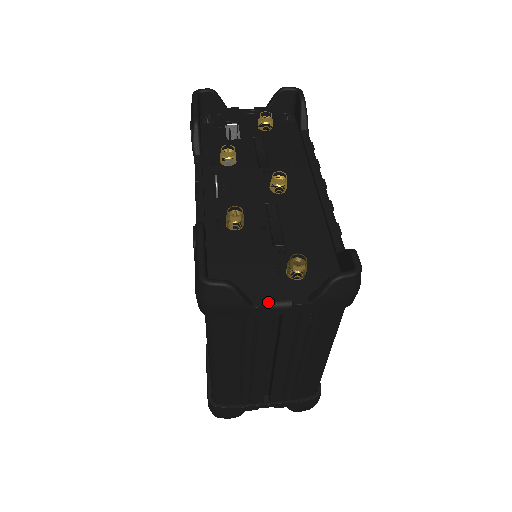
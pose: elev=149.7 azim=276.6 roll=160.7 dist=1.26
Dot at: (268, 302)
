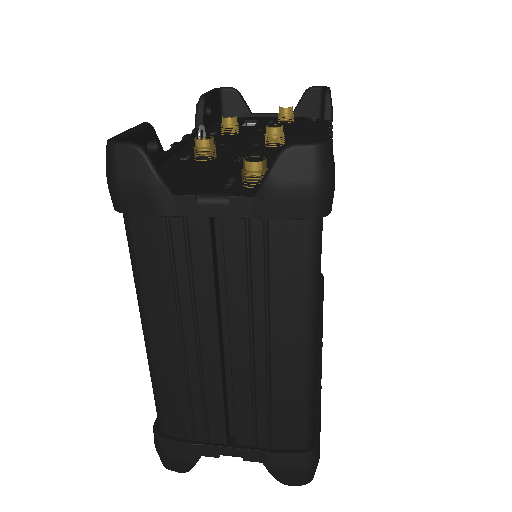
Dot at: (196, 192)
